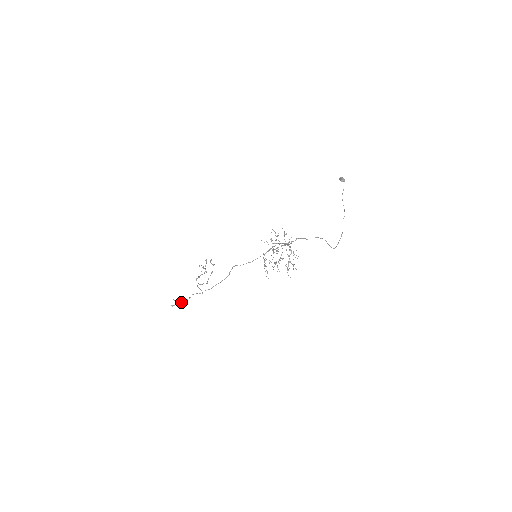
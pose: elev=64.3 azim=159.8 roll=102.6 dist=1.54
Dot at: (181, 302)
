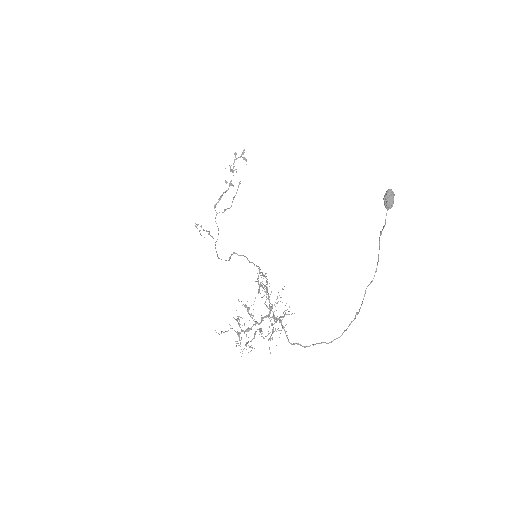
Dot at: (203, 229)
